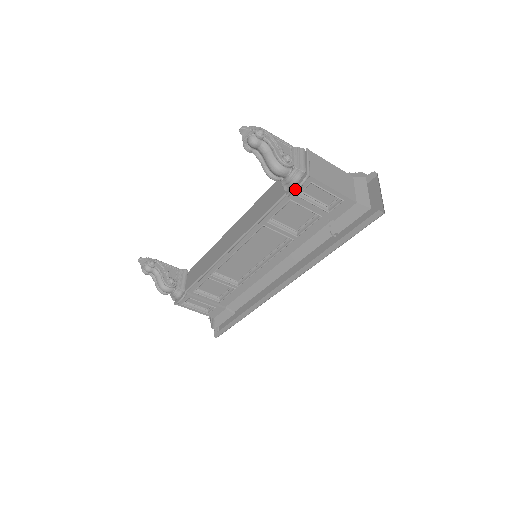
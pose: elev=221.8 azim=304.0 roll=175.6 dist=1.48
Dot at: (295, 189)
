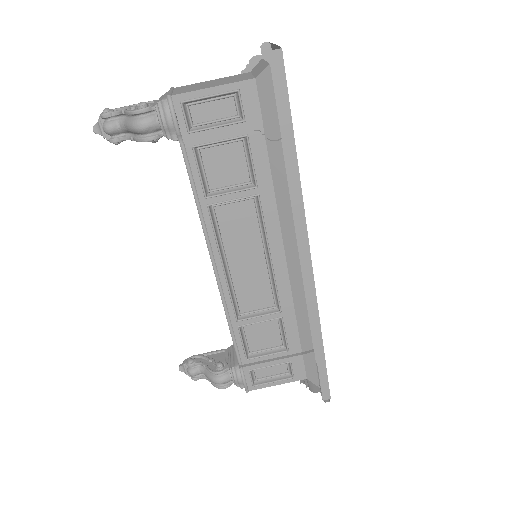
Dot at: (174, 125)
